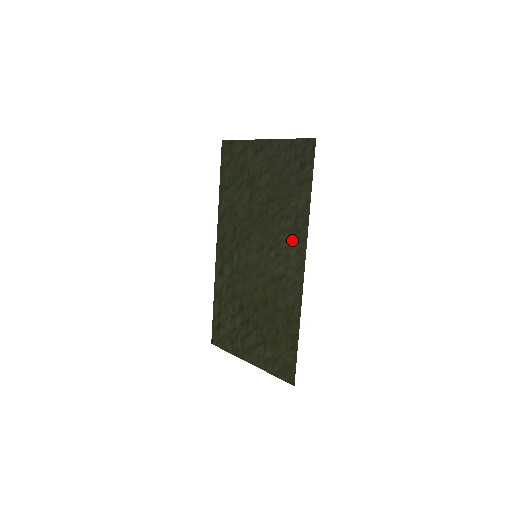
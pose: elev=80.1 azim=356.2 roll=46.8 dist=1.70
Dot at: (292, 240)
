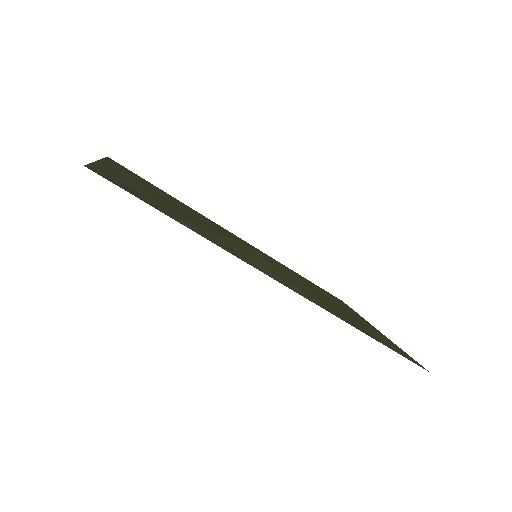
Dot at: (242, 256)
